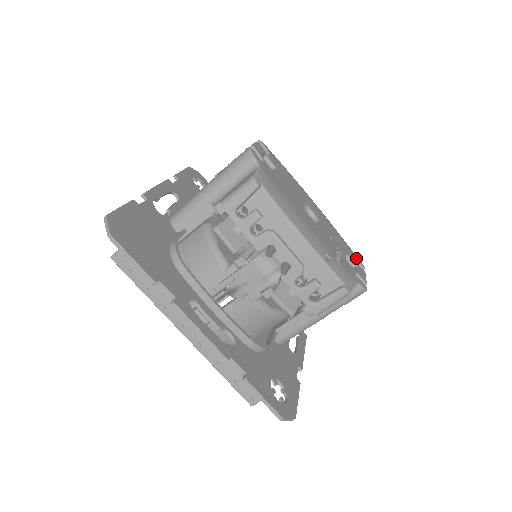
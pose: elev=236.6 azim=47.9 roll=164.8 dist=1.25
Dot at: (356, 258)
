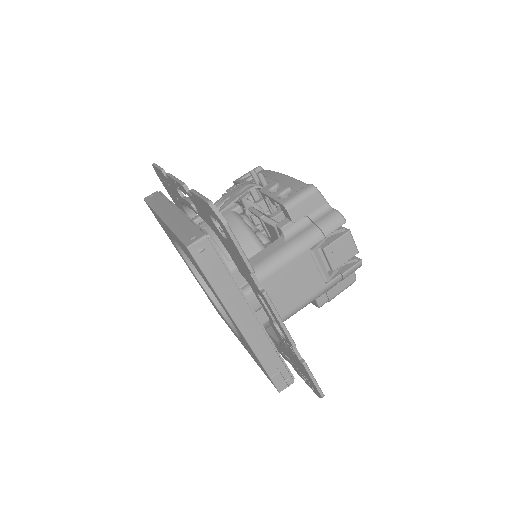
Dot at: occluded
